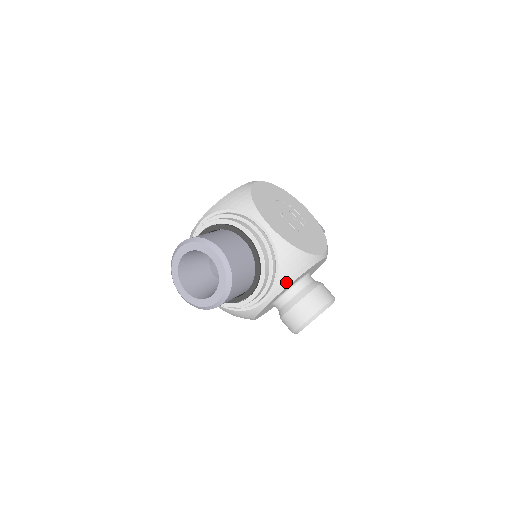
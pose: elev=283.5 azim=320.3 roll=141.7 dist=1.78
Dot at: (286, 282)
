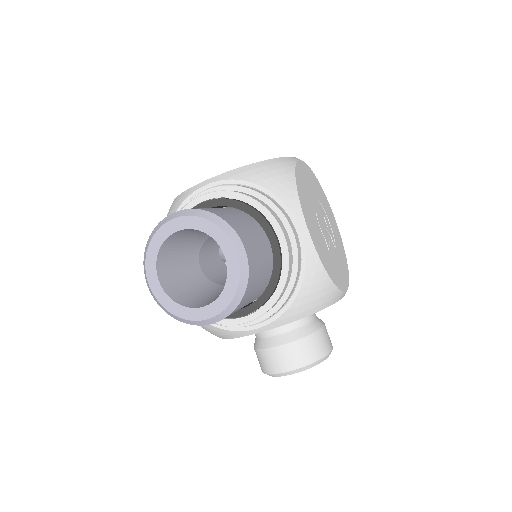
Dot at: (296, 315)
